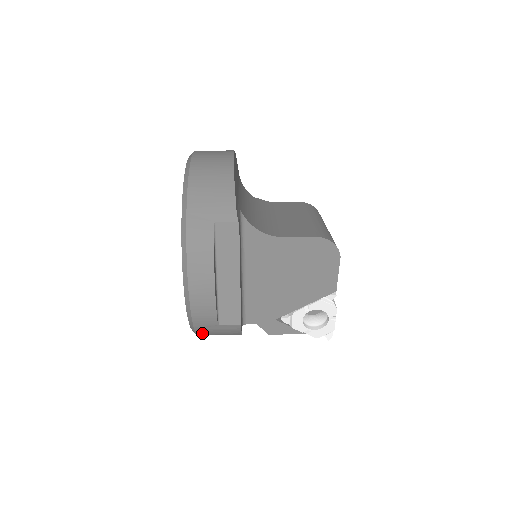
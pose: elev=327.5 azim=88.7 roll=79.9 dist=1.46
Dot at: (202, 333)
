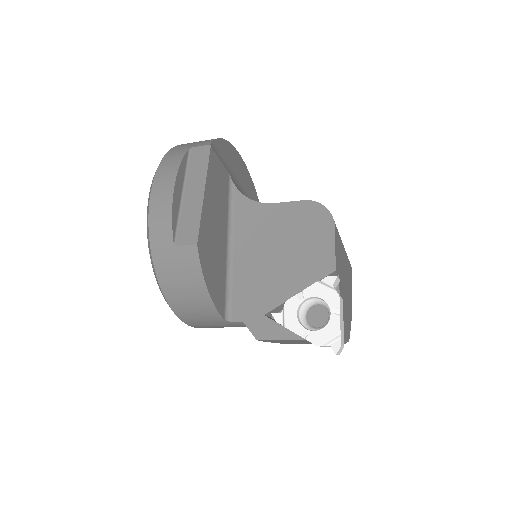
Dot at: (162, 273)
